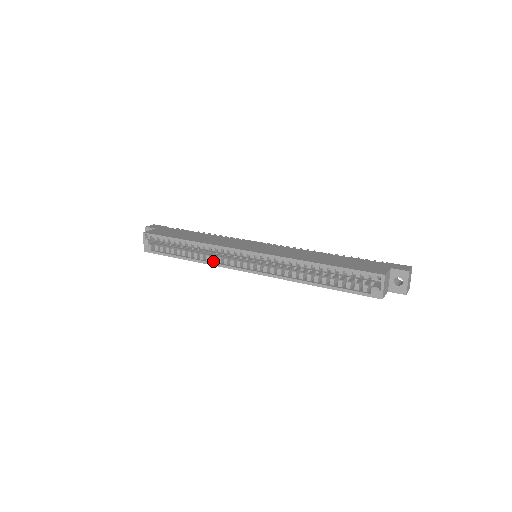
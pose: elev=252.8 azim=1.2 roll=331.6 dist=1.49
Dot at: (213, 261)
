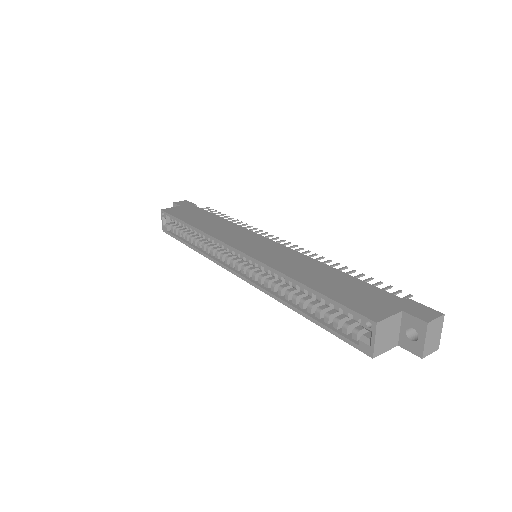
Dot at: (211, 254)
